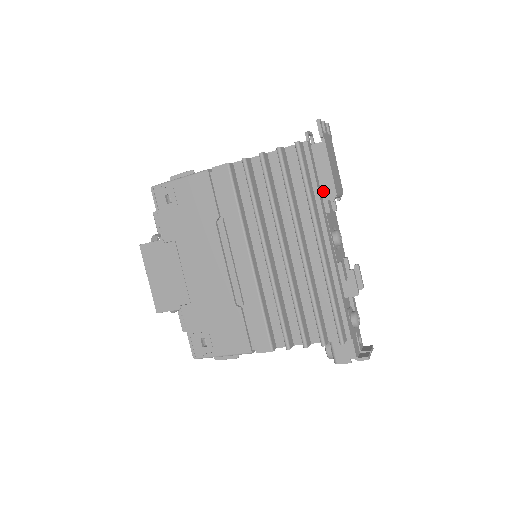
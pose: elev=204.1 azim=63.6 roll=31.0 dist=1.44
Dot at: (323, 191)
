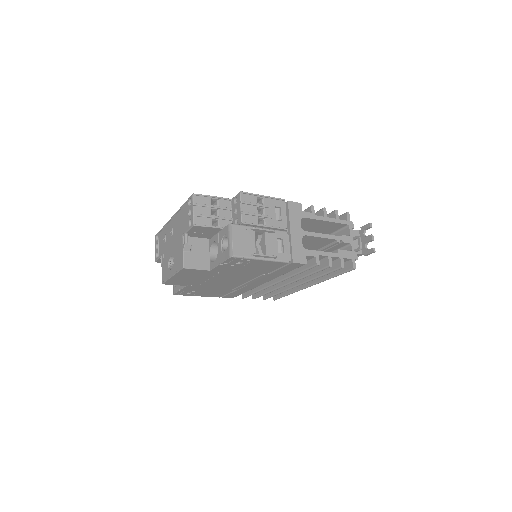
Dot at: occluded
